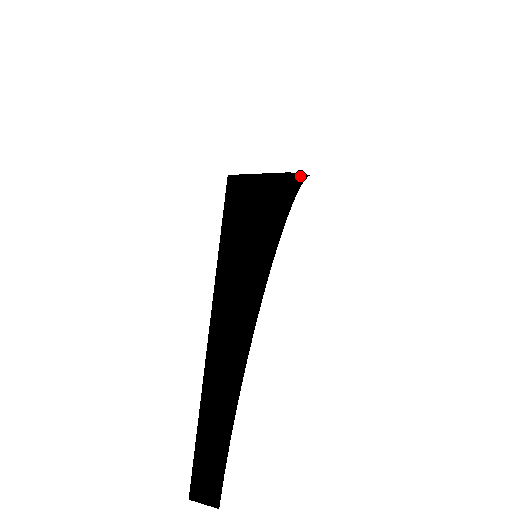
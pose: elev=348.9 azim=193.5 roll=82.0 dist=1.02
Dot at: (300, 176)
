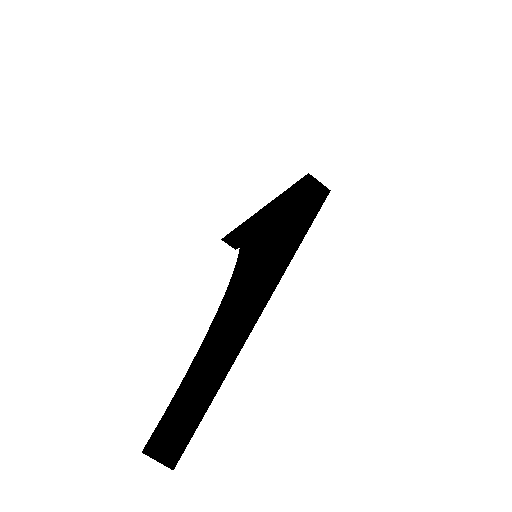
Dot at: occluded
